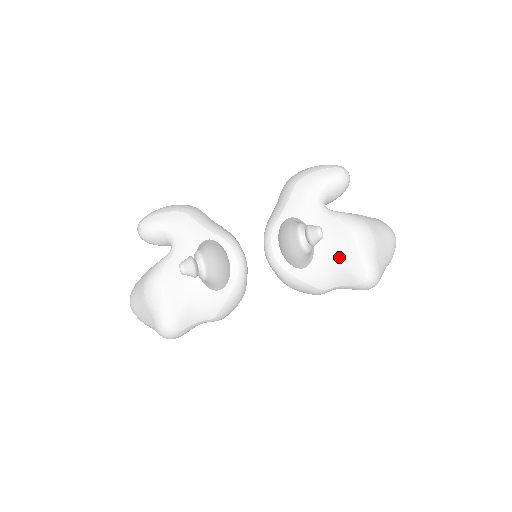
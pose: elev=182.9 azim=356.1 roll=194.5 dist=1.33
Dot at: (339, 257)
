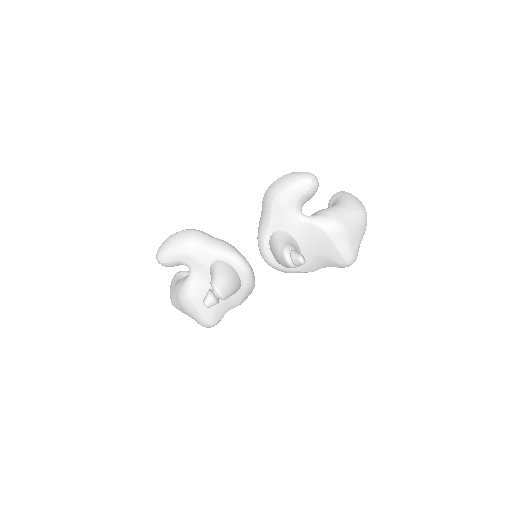
Dot at: (322, 253)
